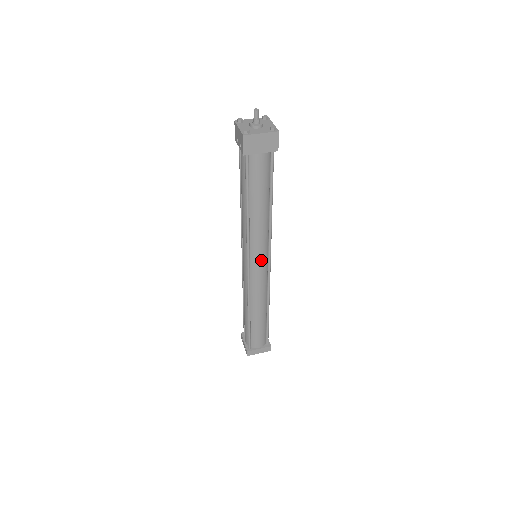
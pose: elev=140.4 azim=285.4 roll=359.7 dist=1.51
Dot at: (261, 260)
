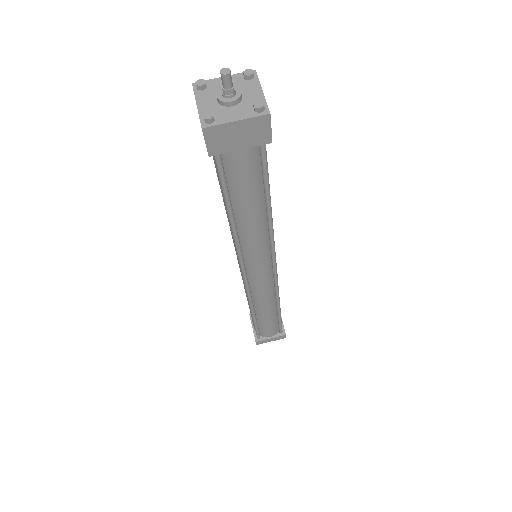
Dot at: (262, 268)
